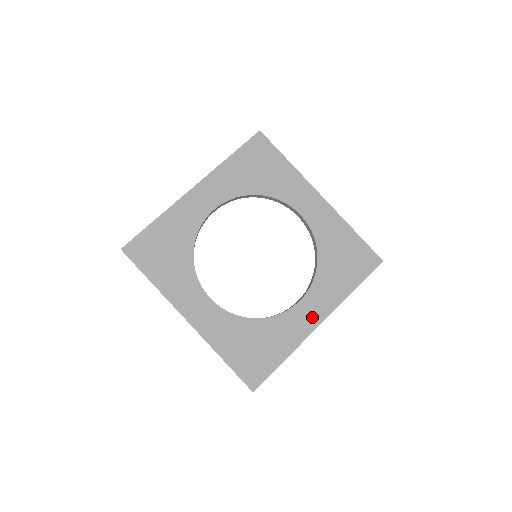
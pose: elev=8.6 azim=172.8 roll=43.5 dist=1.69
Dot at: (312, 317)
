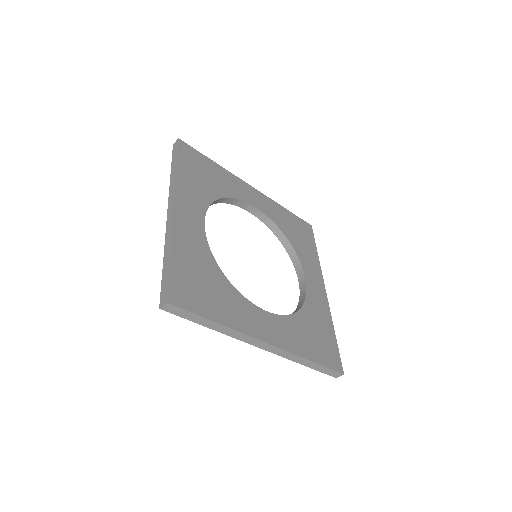
Dot at: (266, 331)
